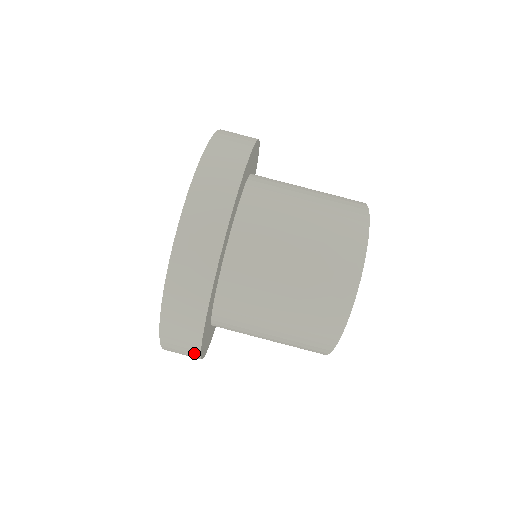
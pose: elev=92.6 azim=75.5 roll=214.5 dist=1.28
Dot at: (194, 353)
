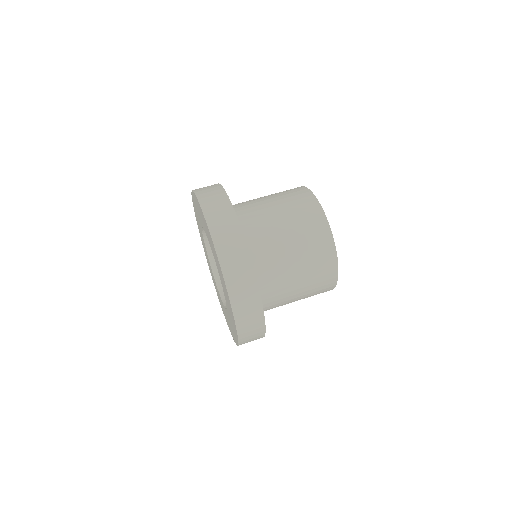
Dot at: (261, 331)
